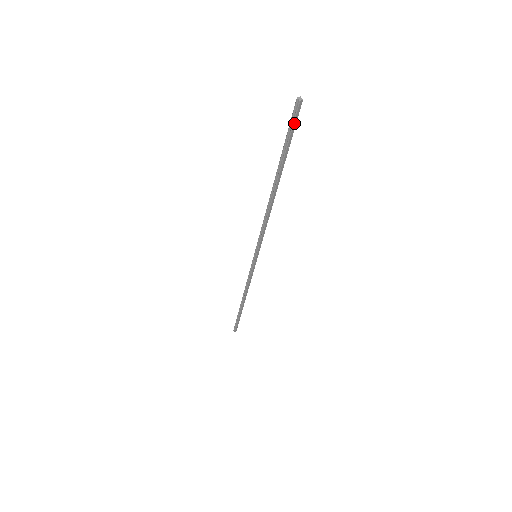
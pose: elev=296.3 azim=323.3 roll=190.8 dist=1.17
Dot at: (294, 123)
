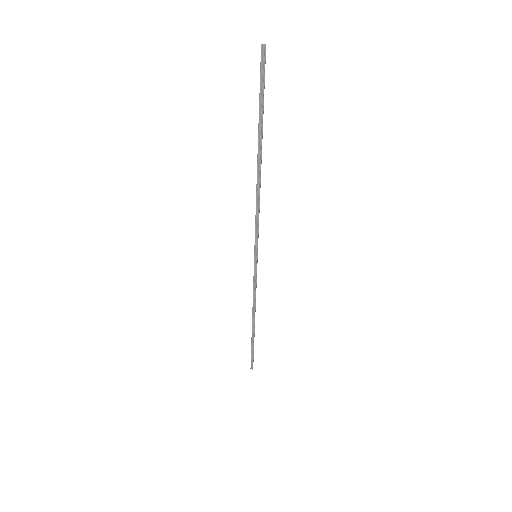
Dot at: (264, 74)
